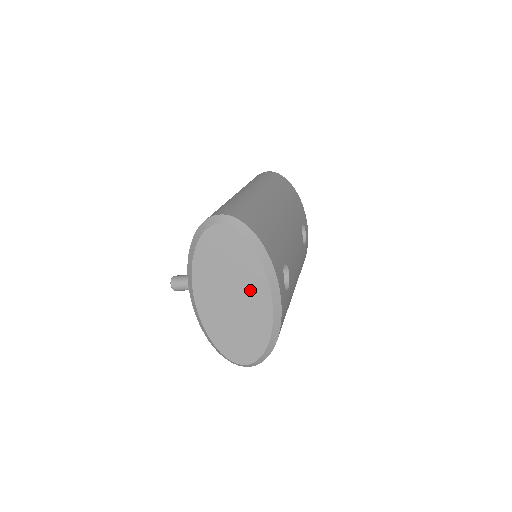
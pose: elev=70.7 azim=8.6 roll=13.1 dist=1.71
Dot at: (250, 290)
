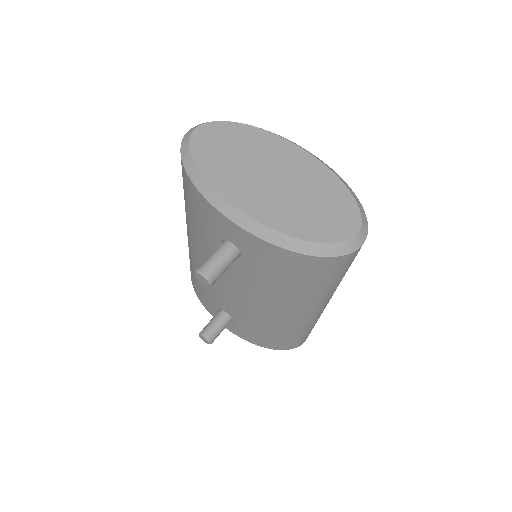
Dot at: (279, 158)
